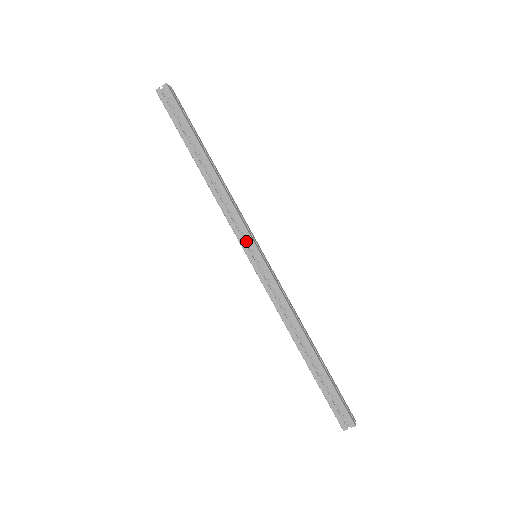
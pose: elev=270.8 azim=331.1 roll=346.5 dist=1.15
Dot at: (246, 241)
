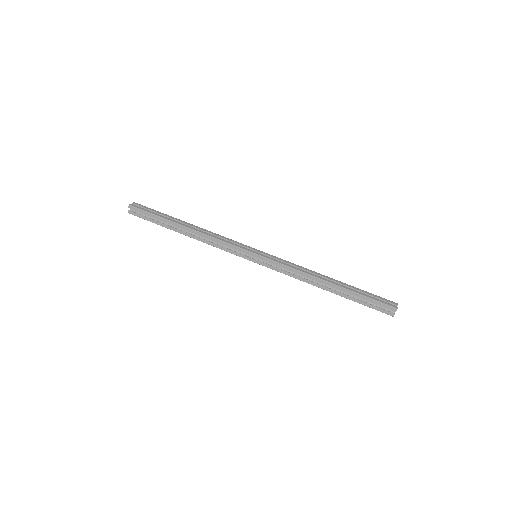
Dot at: (244, 250)
